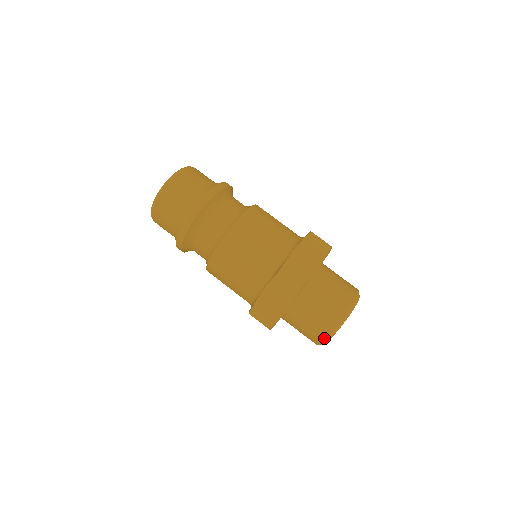
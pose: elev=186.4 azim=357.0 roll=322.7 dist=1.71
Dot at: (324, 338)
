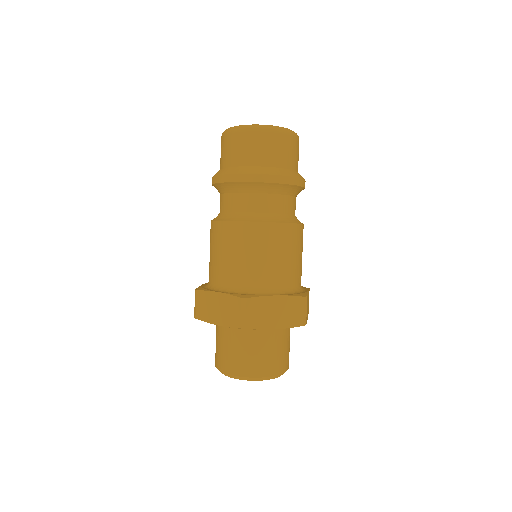
Dot at: (255, 376)
